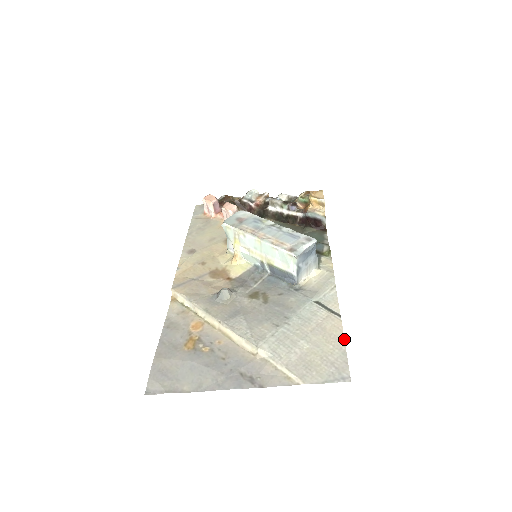
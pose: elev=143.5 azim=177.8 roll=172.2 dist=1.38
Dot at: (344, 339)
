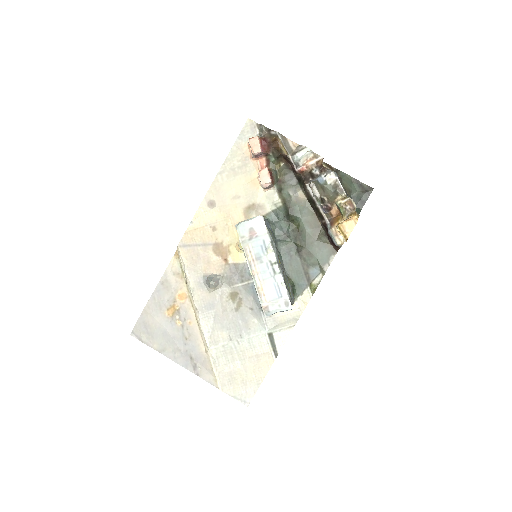
Dot at: occluded
